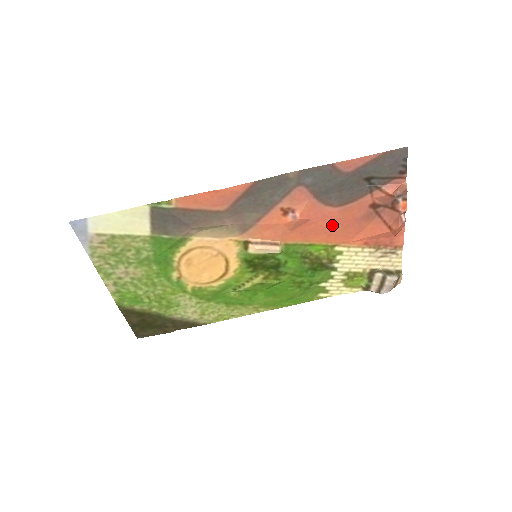
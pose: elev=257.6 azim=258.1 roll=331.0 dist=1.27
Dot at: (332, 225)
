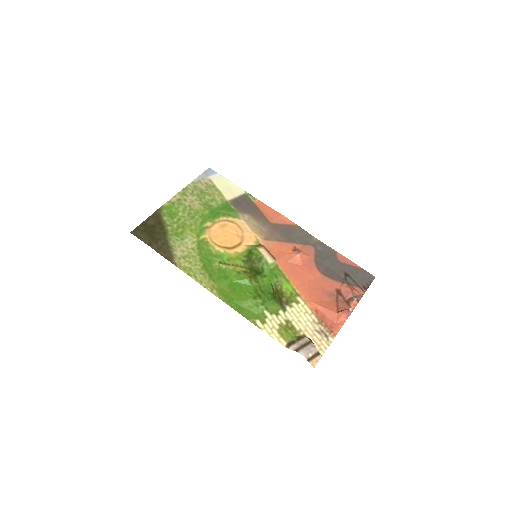
Dot at: (309, 280)
